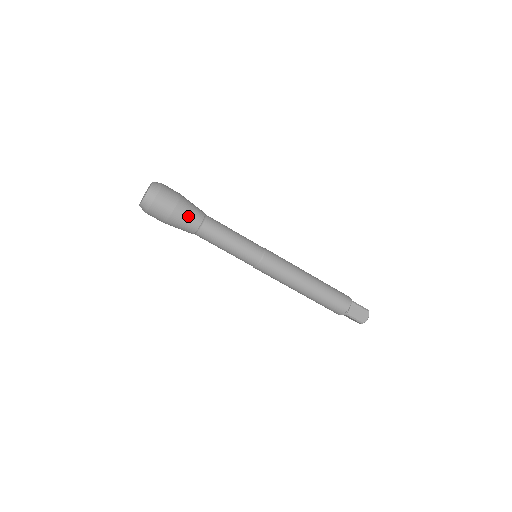
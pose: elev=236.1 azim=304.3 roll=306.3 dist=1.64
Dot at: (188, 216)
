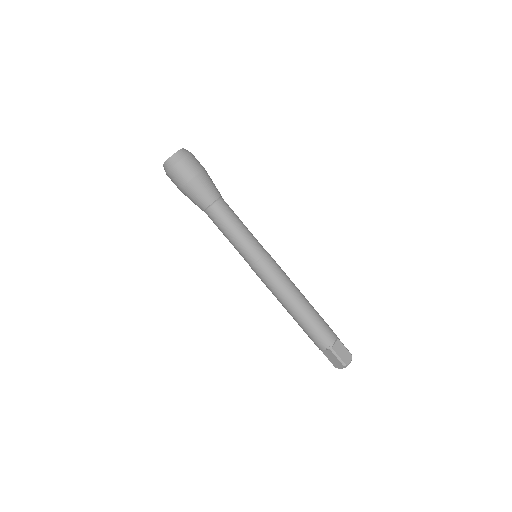
Dot at: (208, 186)
